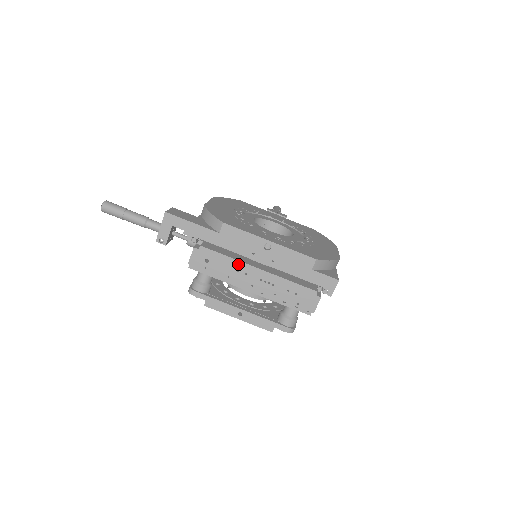
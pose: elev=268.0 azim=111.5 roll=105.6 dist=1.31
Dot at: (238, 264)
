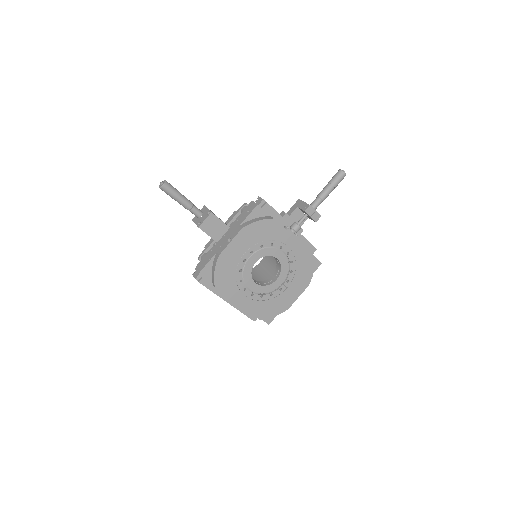
Dot at: (217, 295)
